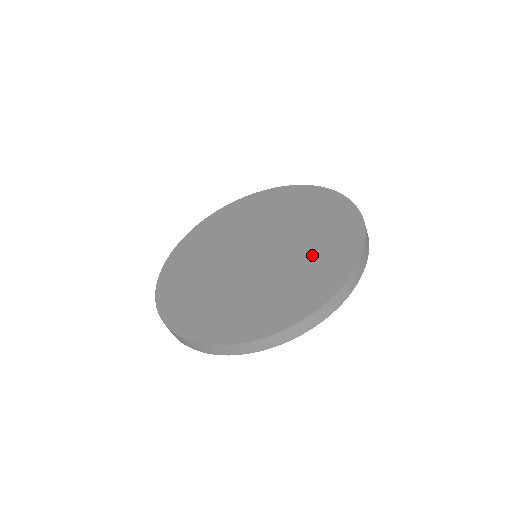
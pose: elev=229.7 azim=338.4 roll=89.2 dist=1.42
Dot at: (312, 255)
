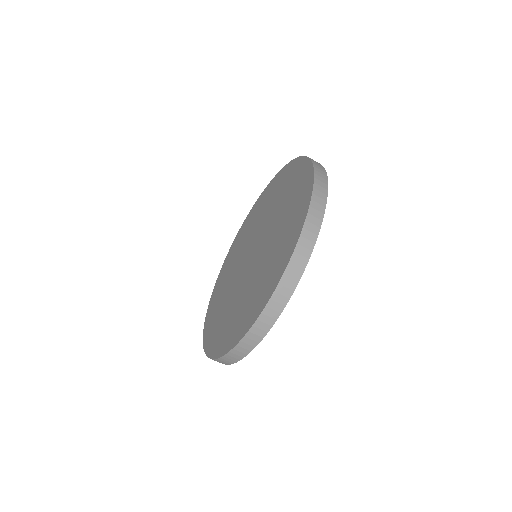
Dot at: (281, 197)
